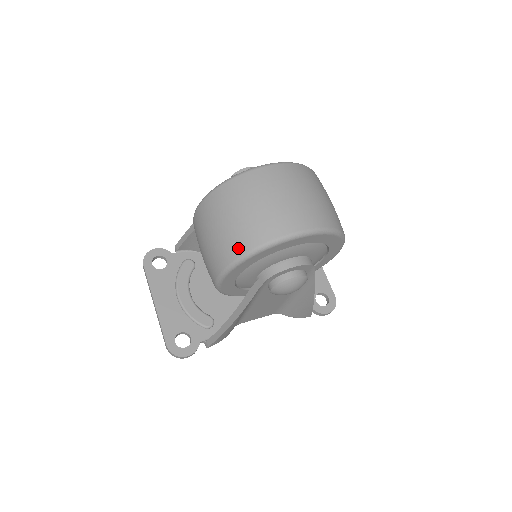
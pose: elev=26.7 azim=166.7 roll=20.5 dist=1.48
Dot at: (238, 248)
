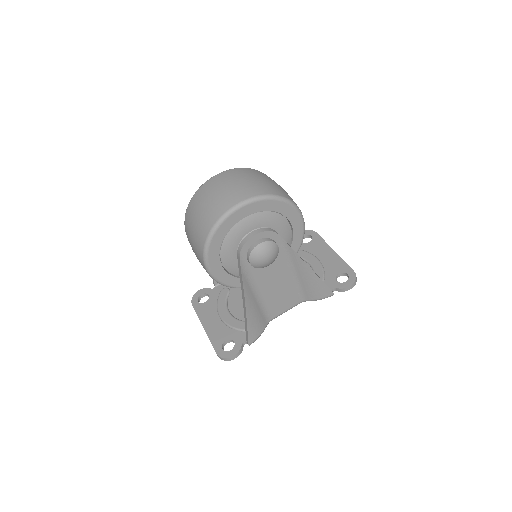
Dot at: (203, 236)
